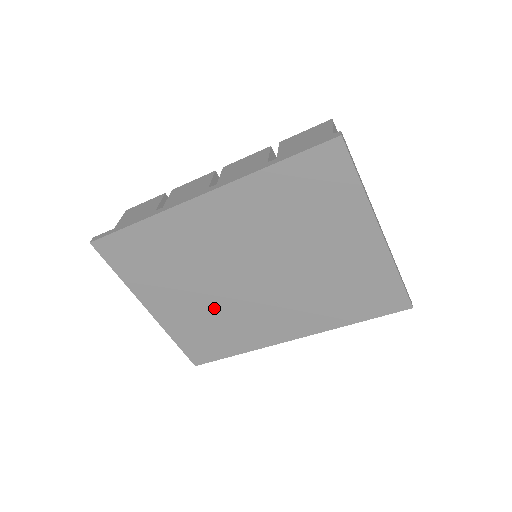
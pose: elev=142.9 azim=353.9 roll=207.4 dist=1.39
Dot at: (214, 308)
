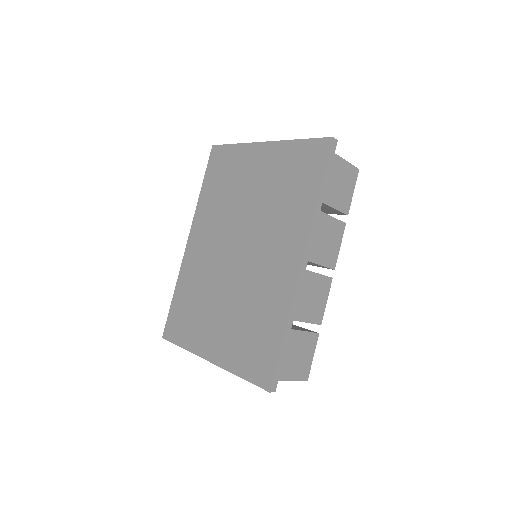
Dot at: (238, 305)
